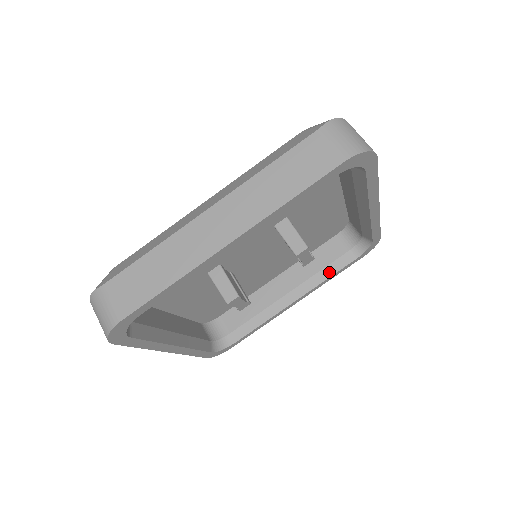
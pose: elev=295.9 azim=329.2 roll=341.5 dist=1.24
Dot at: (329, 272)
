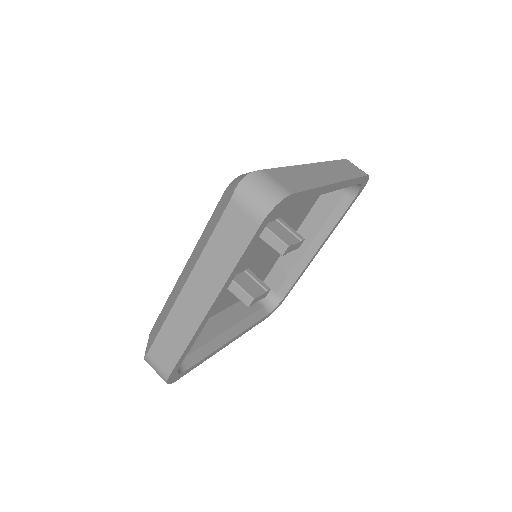
Dot at: (335, 218)
